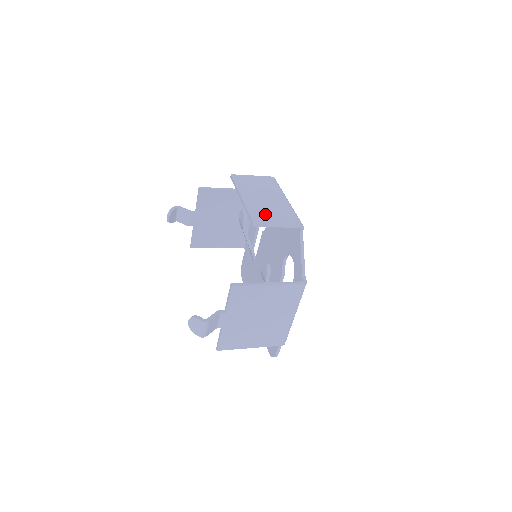
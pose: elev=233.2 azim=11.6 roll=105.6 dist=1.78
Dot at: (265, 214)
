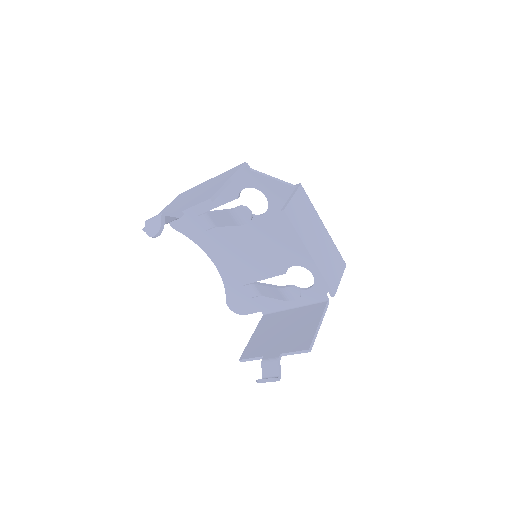
Dot at: (331, 271)
